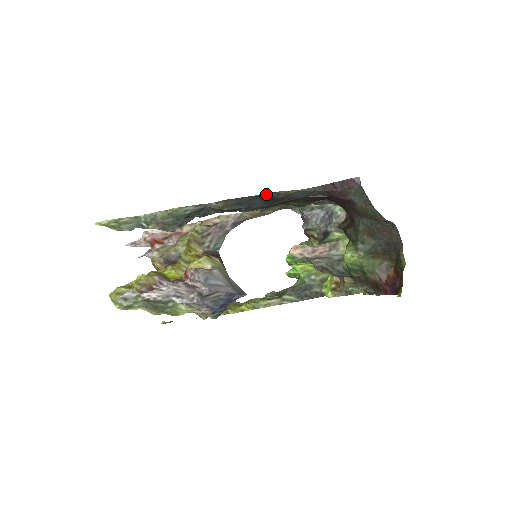
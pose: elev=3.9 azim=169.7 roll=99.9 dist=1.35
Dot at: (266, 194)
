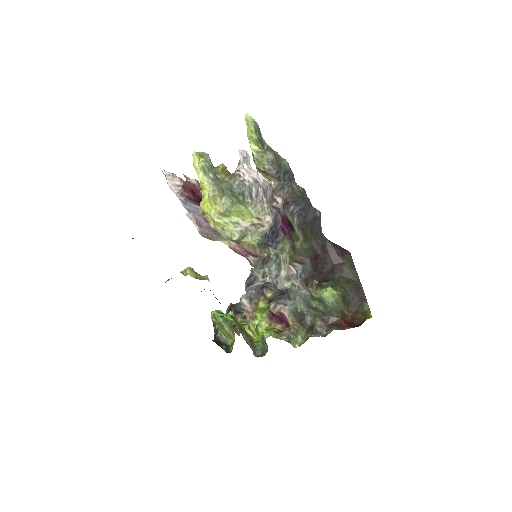
Dot at: (318, 211)
